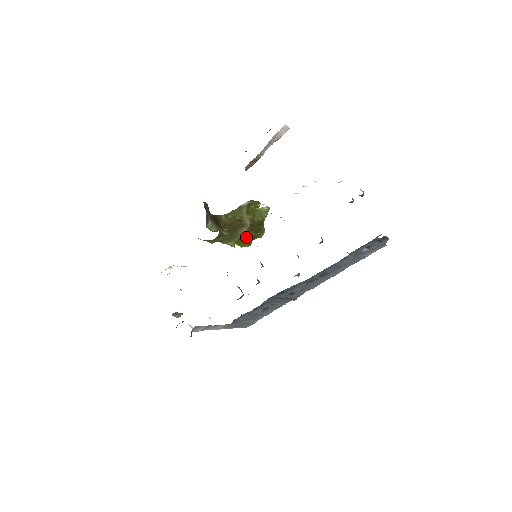
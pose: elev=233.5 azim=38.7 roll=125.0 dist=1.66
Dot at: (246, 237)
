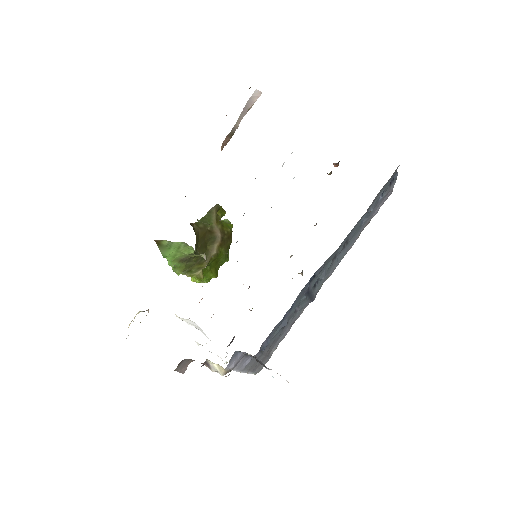
Dot at: (214, 262)
